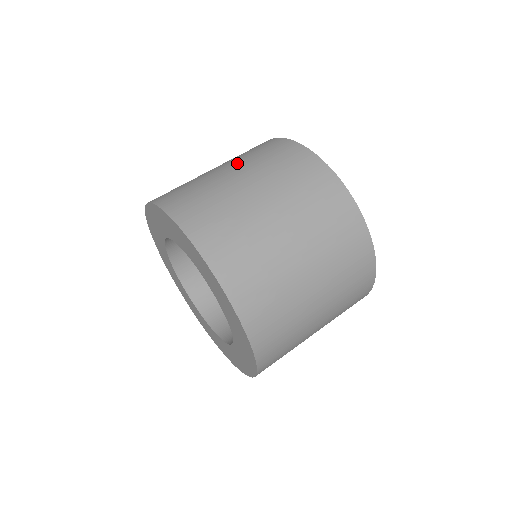
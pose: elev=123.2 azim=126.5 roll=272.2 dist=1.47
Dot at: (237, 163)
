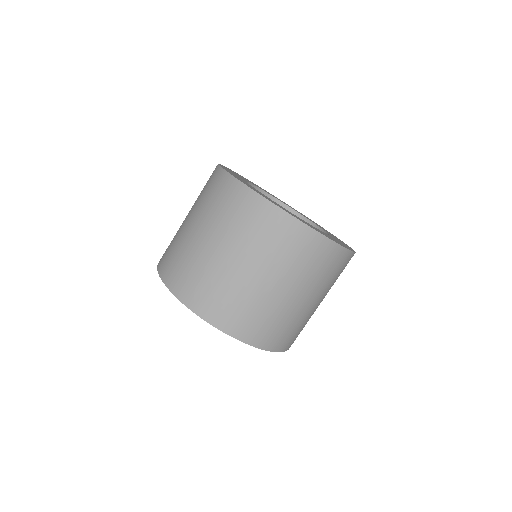
Dot at: (208, 224)
